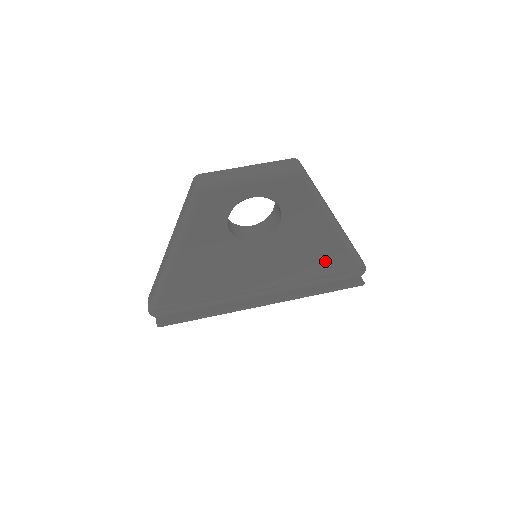
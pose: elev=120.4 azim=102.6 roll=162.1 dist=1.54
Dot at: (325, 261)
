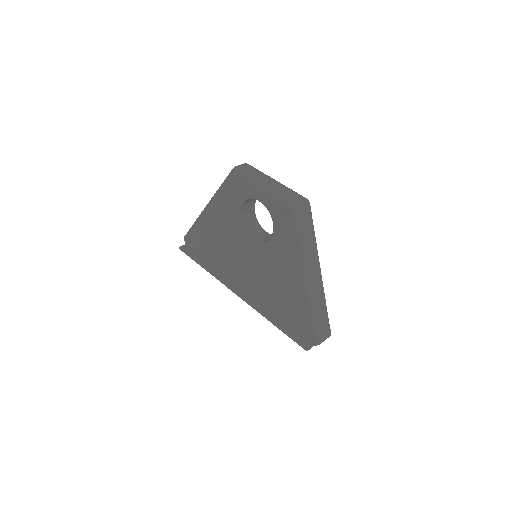
Dot at: (291, 302)
